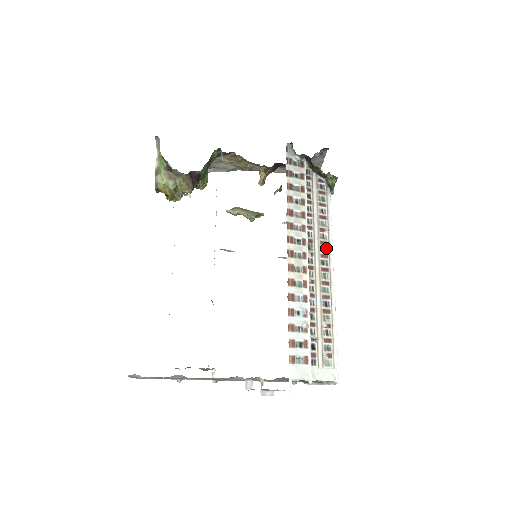
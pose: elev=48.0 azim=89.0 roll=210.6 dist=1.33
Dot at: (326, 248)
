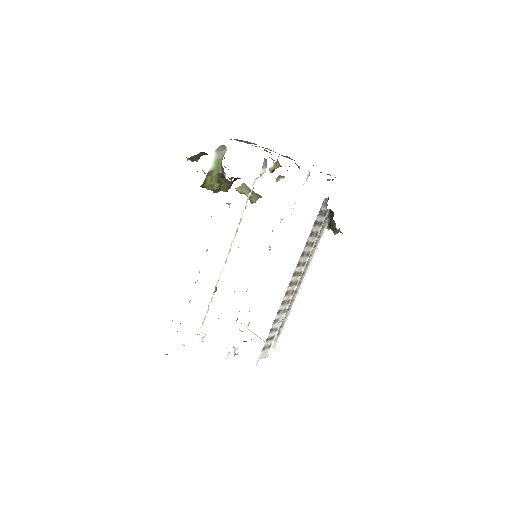
Dot at: (306, 267)
